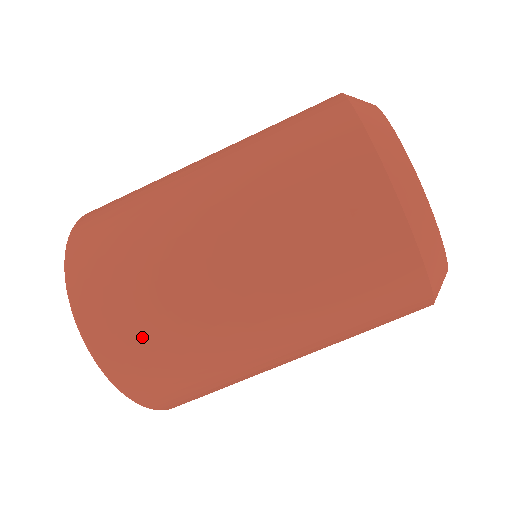
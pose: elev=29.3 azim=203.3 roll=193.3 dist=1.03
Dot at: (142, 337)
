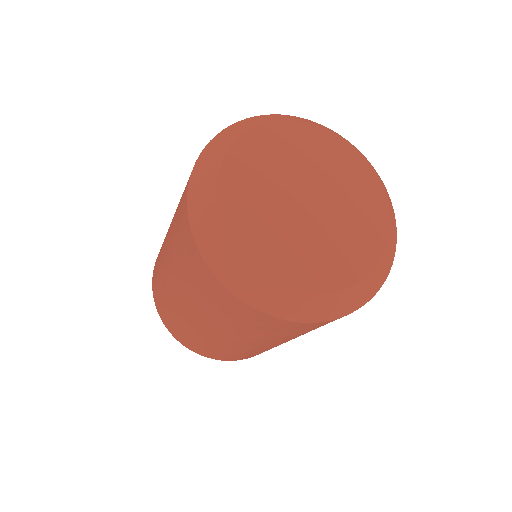
Dot at: (167, 315)
